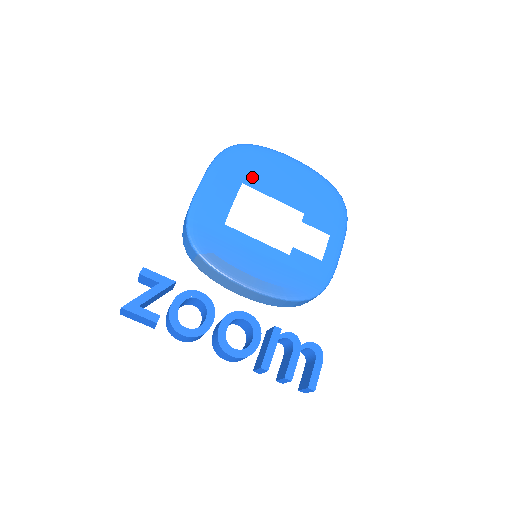
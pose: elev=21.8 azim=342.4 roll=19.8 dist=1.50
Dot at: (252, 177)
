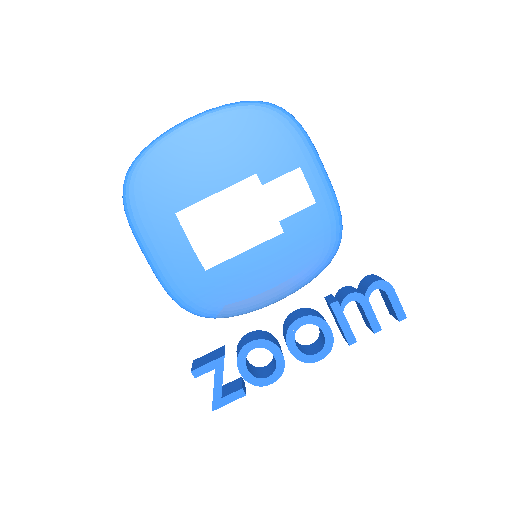
Dot at: (175, 196)
